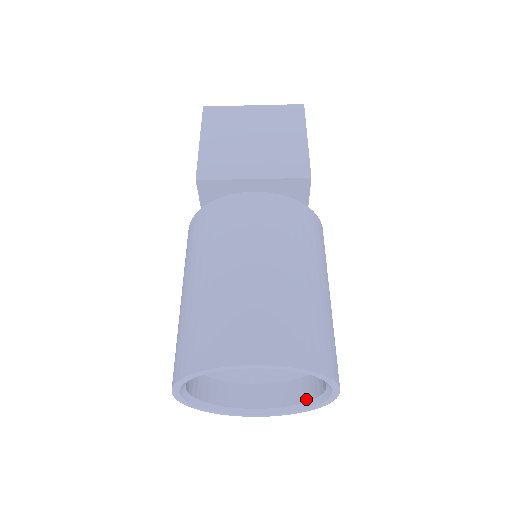
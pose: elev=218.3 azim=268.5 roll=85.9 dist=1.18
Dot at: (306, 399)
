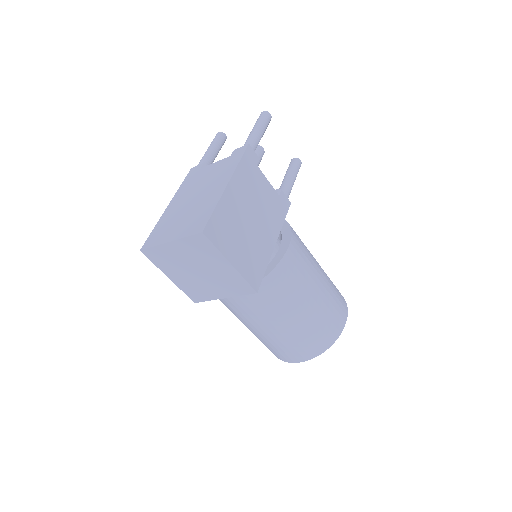
Dot at: occluded
